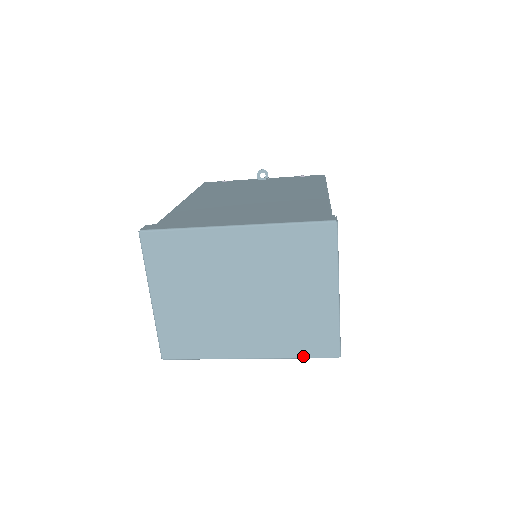
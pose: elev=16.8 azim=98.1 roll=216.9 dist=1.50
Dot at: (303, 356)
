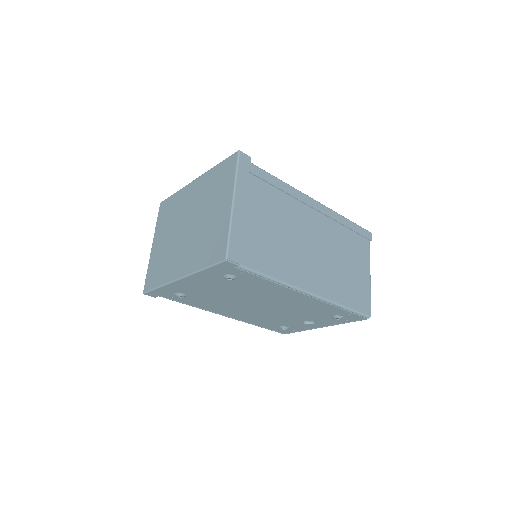
Dot at: (206, 265)
